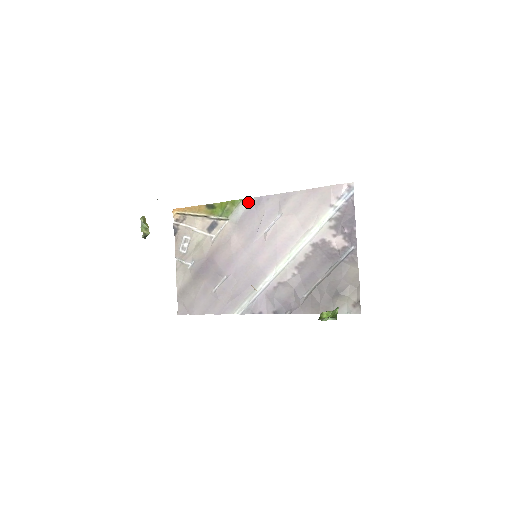
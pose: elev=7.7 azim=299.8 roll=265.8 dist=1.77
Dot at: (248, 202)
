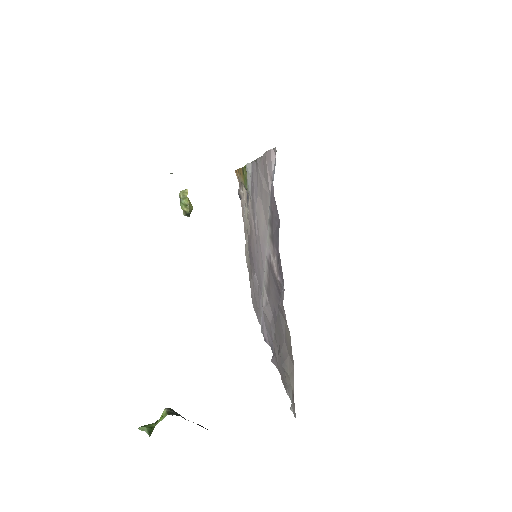
Dot at: (250, 169)
